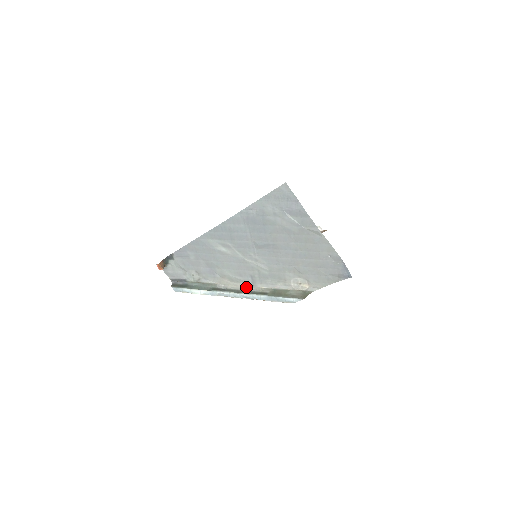
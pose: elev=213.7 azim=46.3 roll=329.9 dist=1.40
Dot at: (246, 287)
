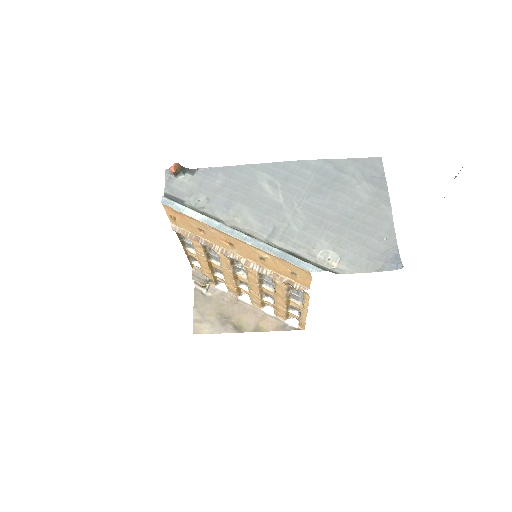
Dot at: (257, 237)
